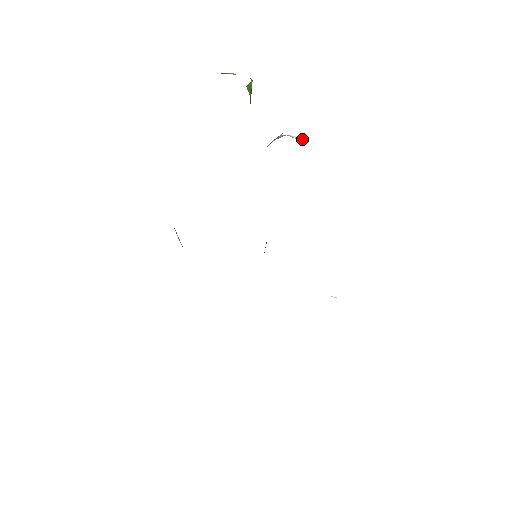
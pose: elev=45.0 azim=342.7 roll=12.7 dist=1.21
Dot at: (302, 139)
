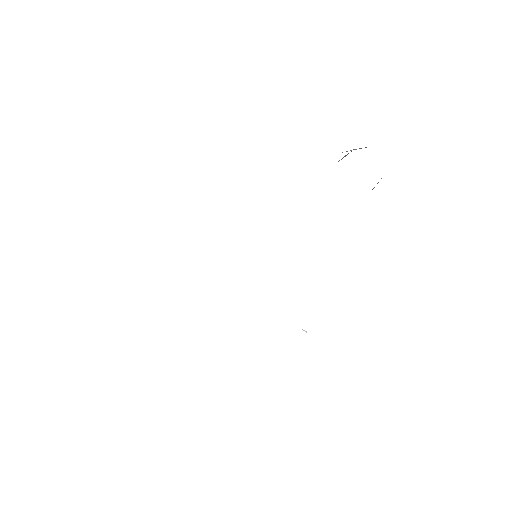
Dot at: occluded
